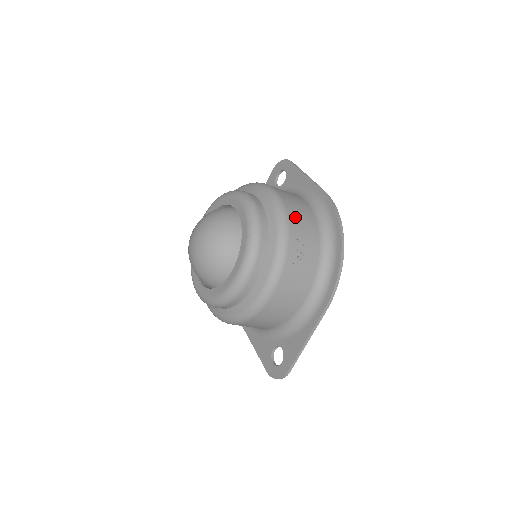
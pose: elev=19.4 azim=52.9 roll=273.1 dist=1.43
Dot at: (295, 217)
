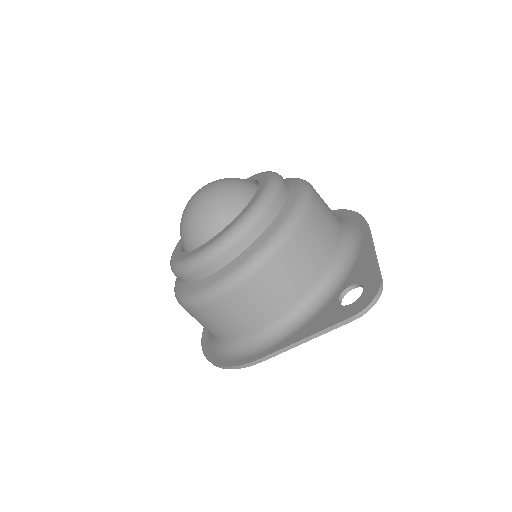
Dot at: occluded
